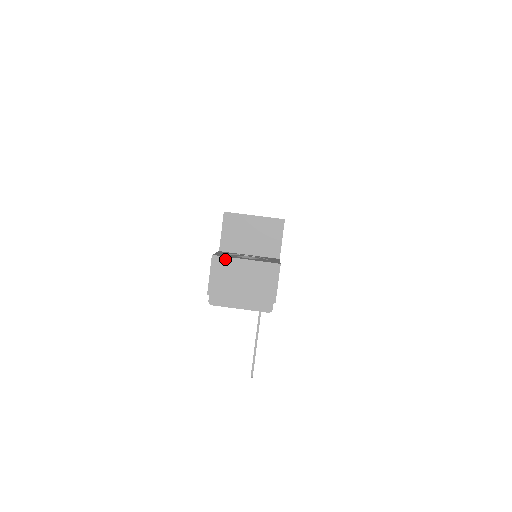
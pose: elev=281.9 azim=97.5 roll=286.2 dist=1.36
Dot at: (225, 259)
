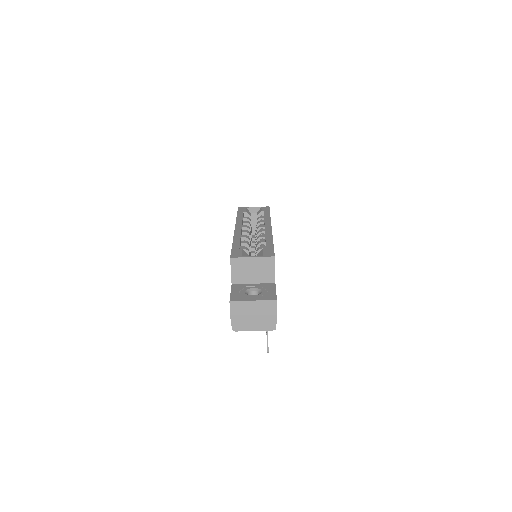
Dot at: (239, 302)
